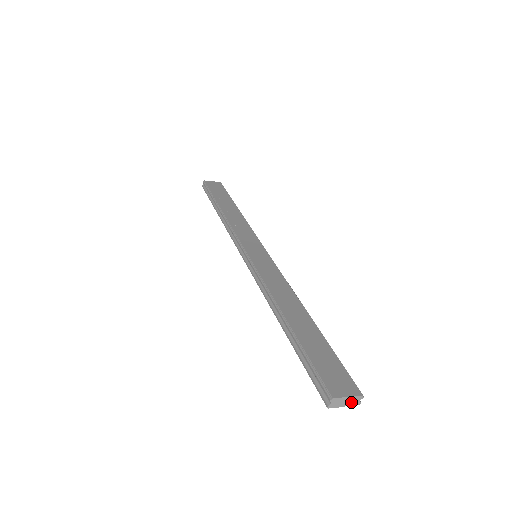
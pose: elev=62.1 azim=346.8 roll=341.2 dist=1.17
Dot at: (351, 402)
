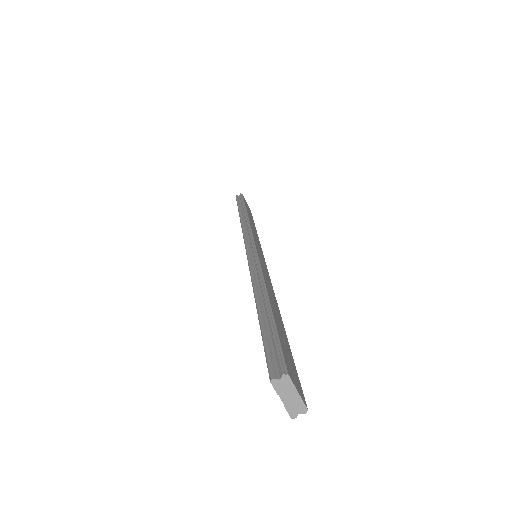
Dot at: (292, 404)
